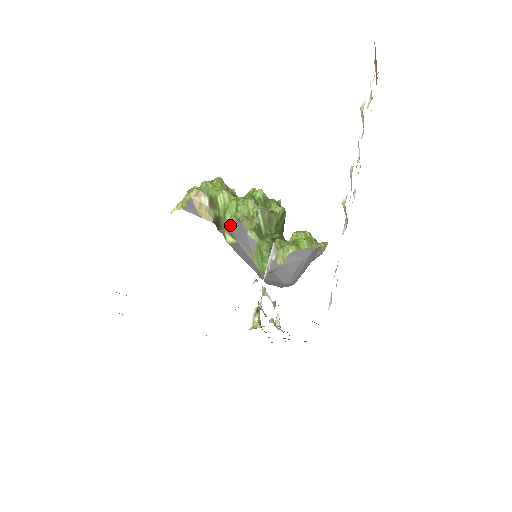
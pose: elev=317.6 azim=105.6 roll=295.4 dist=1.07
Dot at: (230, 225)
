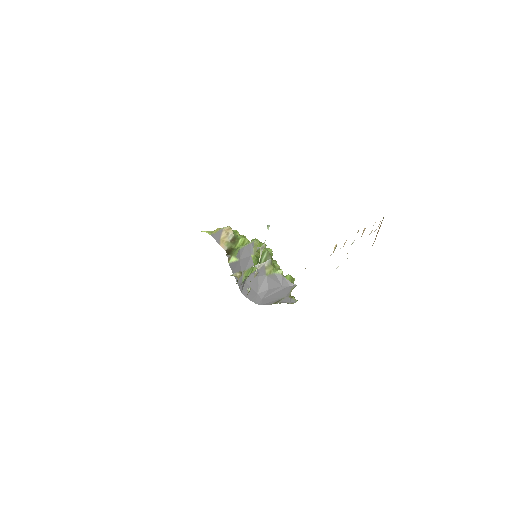
Dot at: (243, 246)
